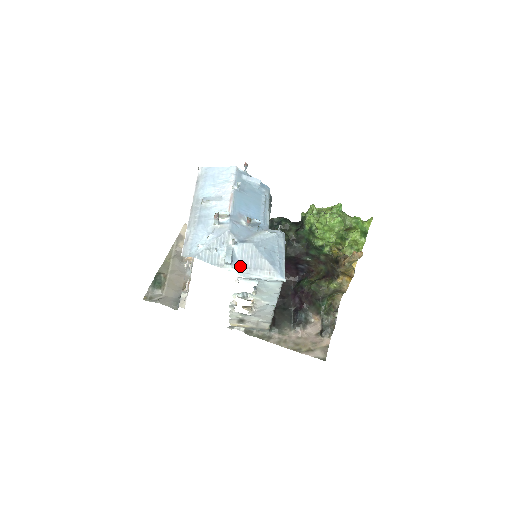
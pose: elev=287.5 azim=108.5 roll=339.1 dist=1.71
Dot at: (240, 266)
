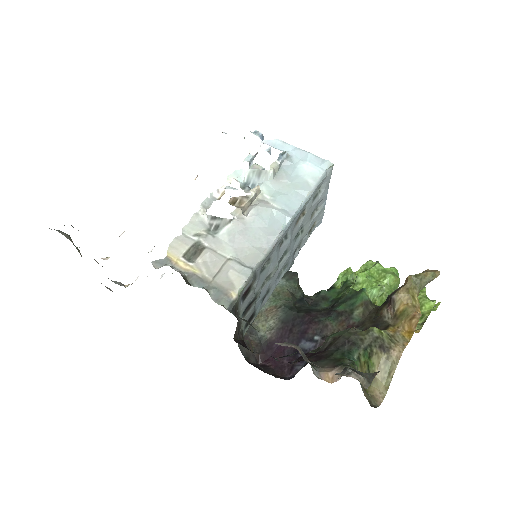
Dot at: occluded
